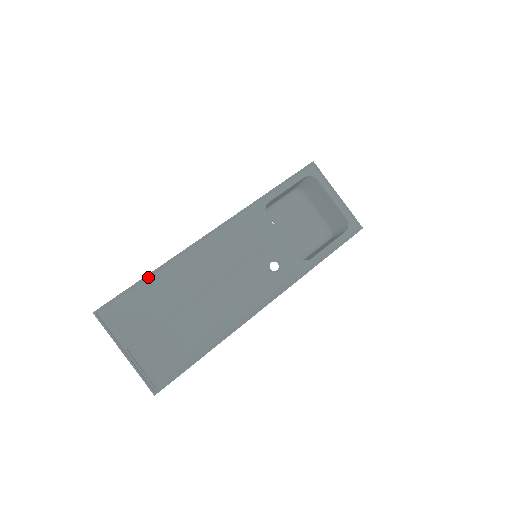
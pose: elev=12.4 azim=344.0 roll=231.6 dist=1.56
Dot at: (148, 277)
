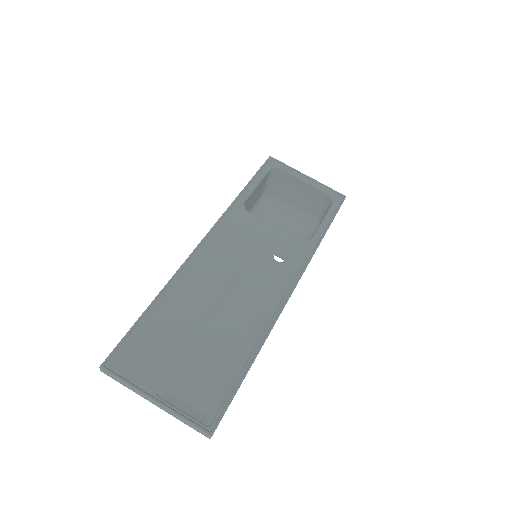
Dot at: (150, 308)
